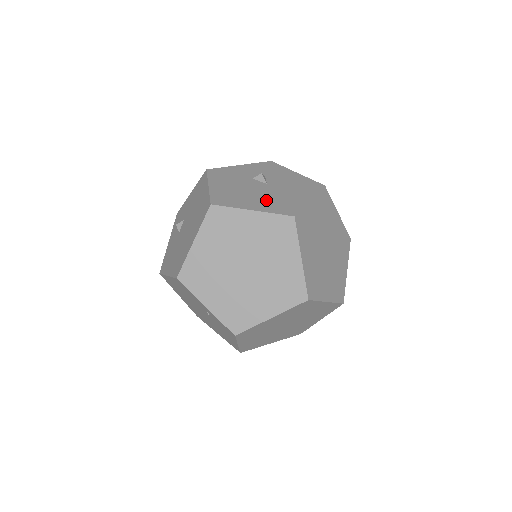
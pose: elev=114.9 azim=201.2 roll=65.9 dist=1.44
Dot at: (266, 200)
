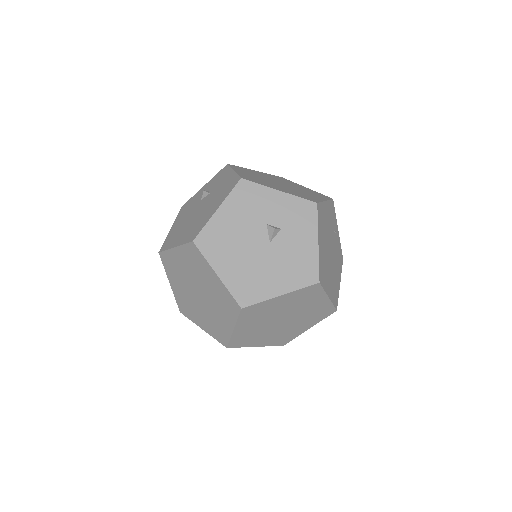
Dot at: (243, 268)
